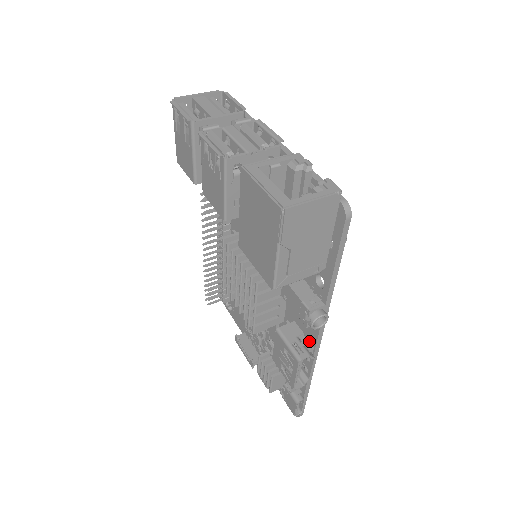
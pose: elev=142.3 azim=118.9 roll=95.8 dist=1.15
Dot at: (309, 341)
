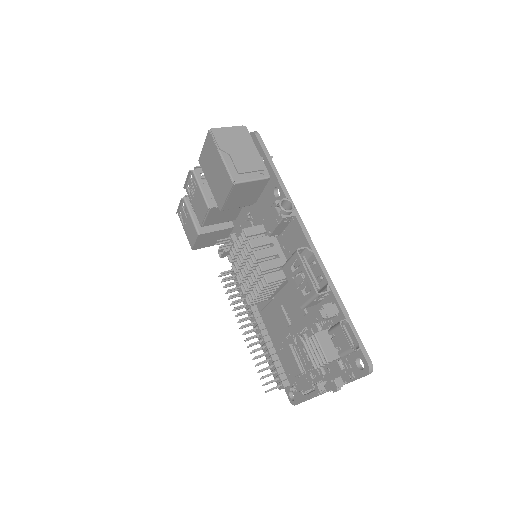
Dot at: occluded
